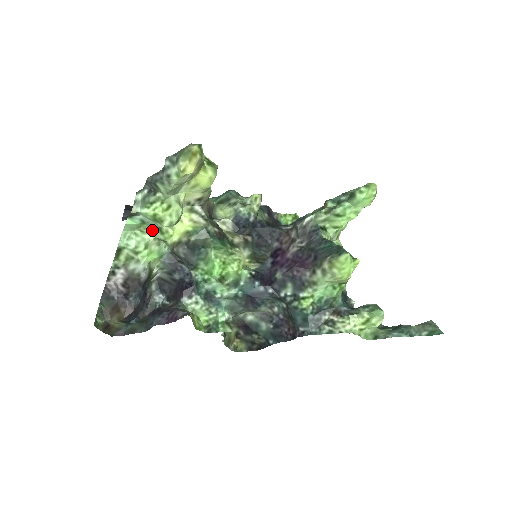
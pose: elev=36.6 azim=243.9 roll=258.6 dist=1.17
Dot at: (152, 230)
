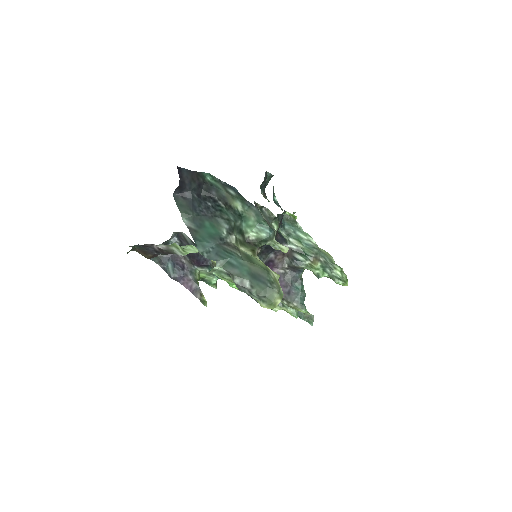
Dot at: occluded
